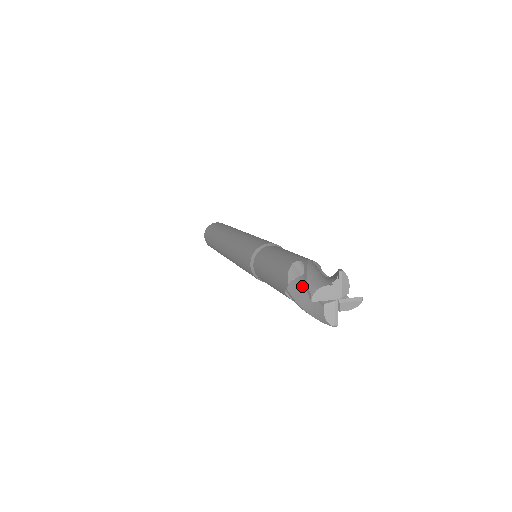
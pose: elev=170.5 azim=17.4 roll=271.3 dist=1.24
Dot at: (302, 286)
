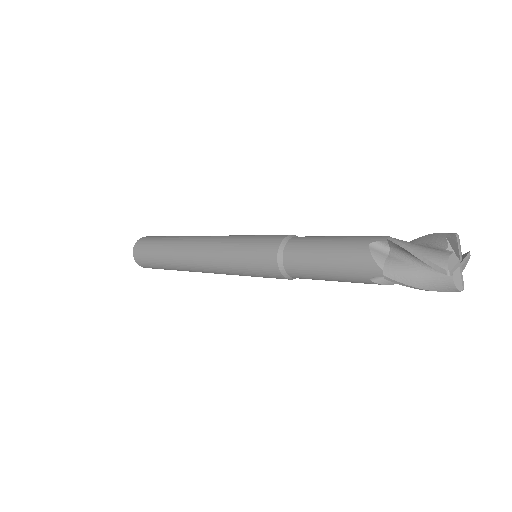
Dot at: (404, 265)
